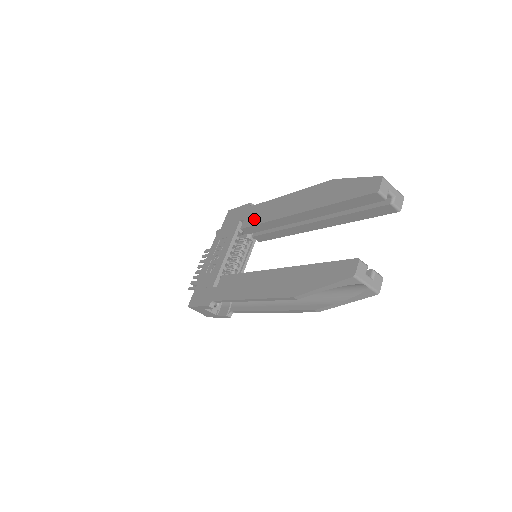
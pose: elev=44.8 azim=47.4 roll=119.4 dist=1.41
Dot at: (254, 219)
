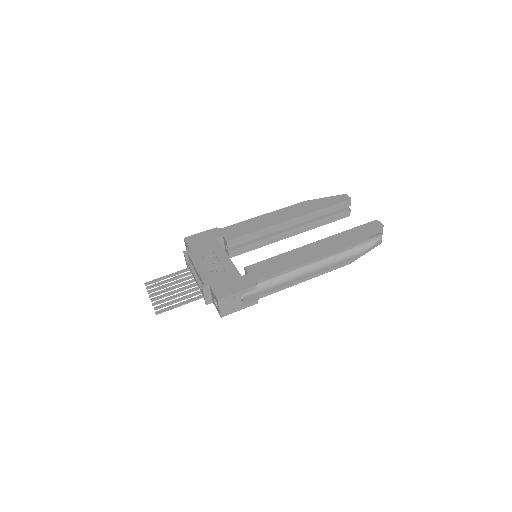
Dot at: (240, 232)
